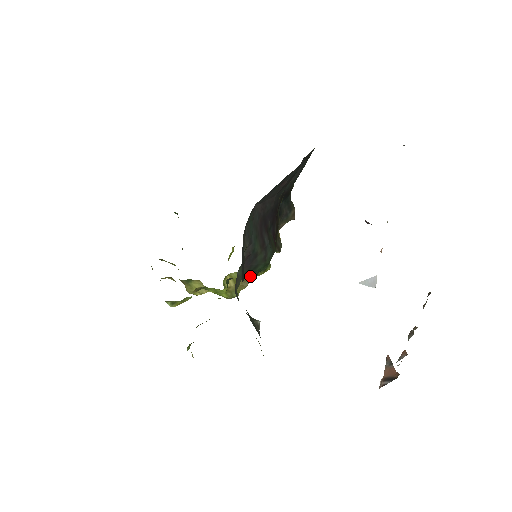
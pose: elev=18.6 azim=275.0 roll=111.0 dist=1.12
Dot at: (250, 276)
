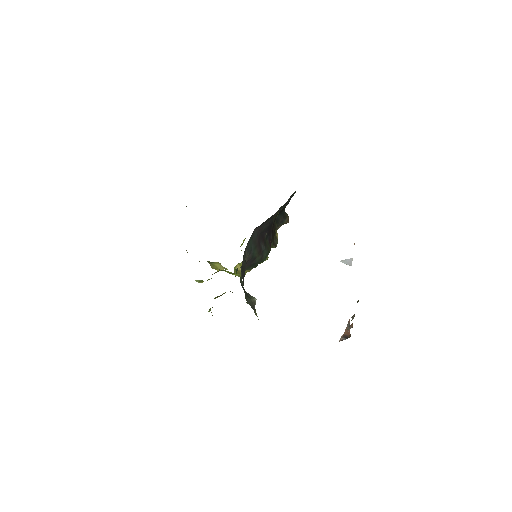
Dot at: (252, 268)
